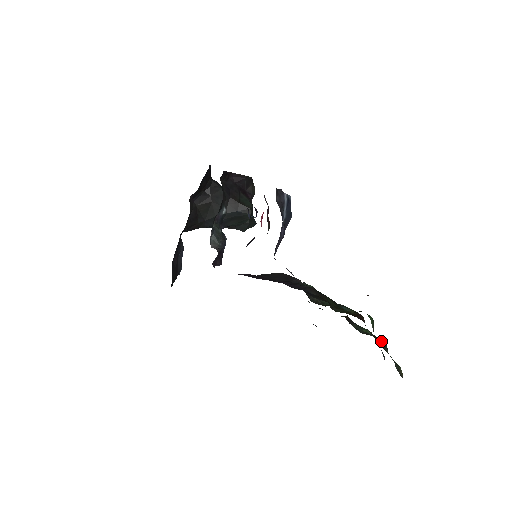
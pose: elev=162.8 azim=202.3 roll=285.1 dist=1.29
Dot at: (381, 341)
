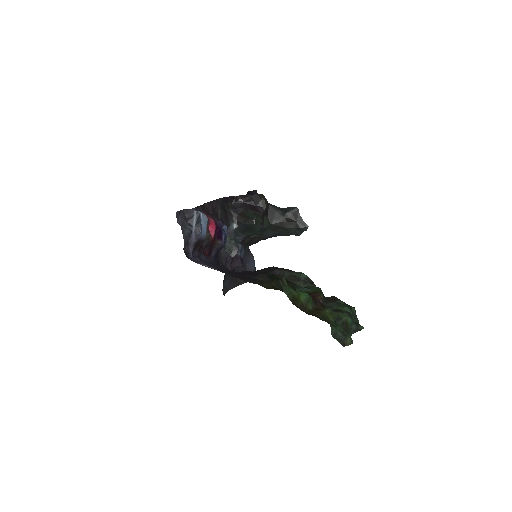
Dot at: (337, 315)
